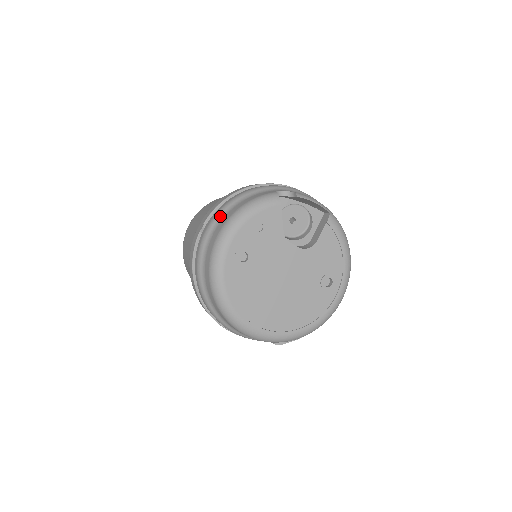
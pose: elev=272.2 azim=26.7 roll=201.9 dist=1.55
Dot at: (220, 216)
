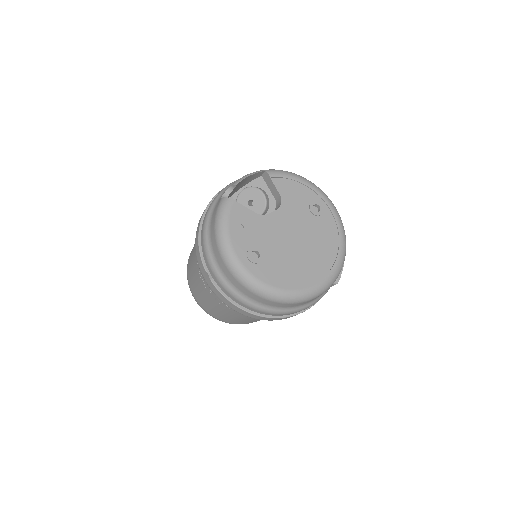
Dot at: (210, 253)
